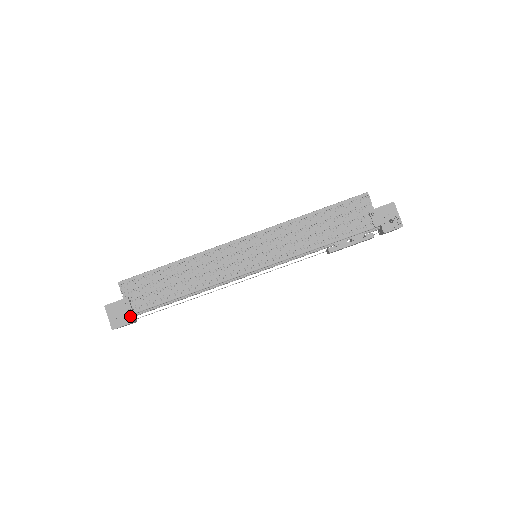
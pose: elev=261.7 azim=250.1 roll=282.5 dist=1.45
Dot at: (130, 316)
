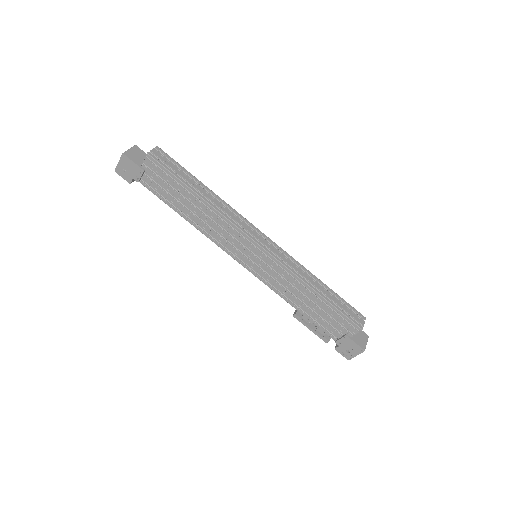
Dot at: occluded
